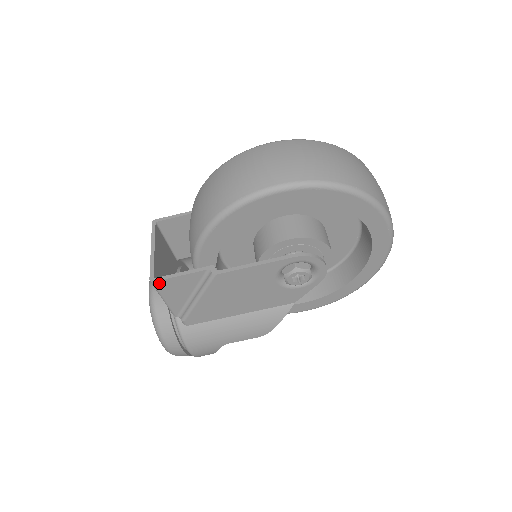
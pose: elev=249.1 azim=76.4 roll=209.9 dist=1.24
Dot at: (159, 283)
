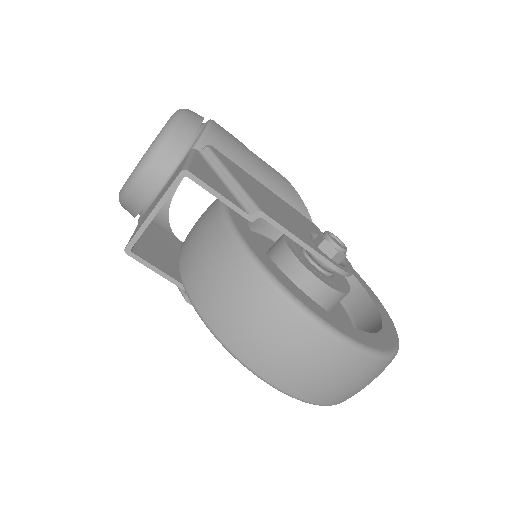
Dot at: (133, 255)
